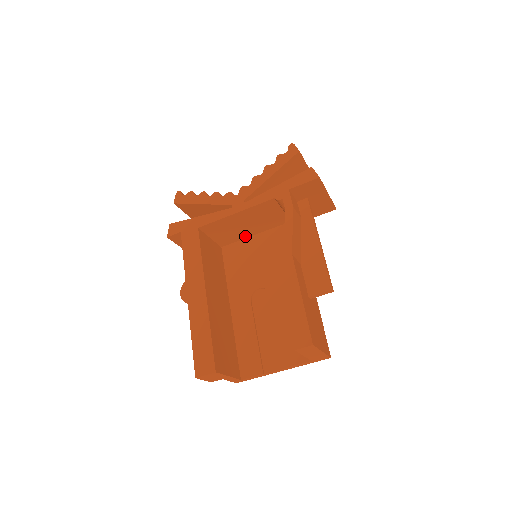
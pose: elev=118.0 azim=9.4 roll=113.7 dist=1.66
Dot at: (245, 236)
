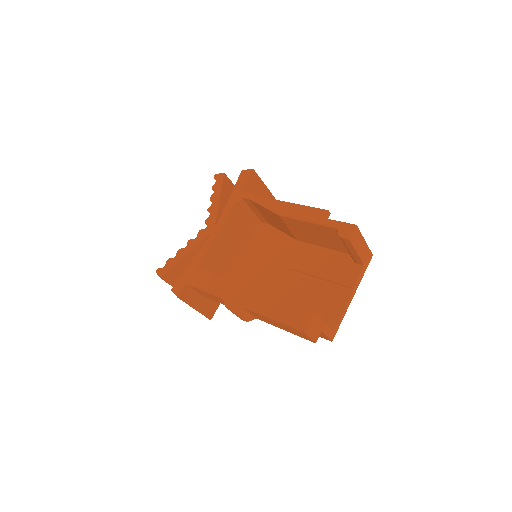
Dot at: (233, 262)
